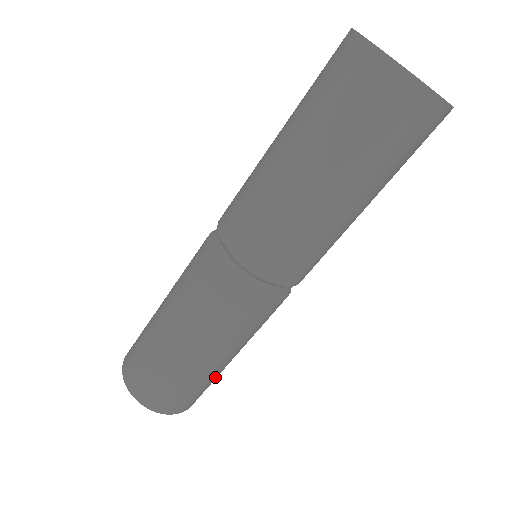
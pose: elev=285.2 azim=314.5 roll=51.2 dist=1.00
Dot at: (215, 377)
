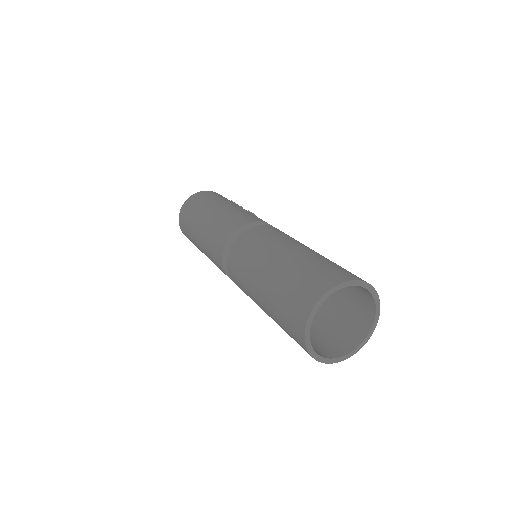
Dot at: occluded
